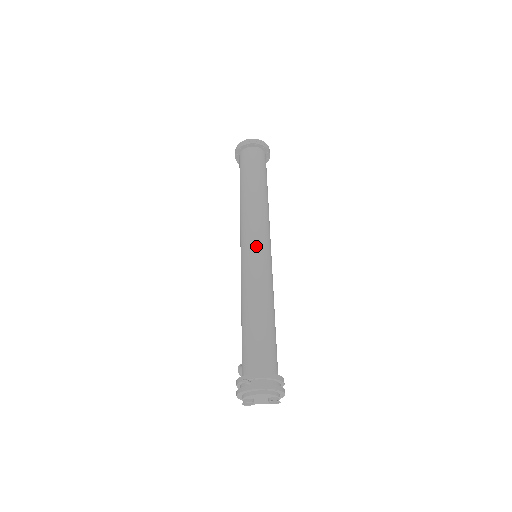
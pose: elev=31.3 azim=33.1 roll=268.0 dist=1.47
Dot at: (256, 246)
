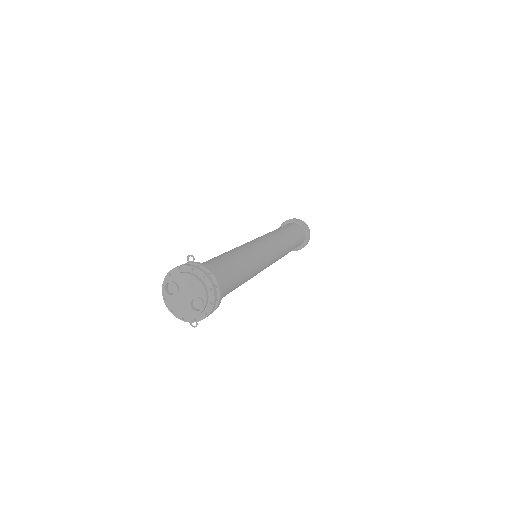
Dot at: (265, 243)
